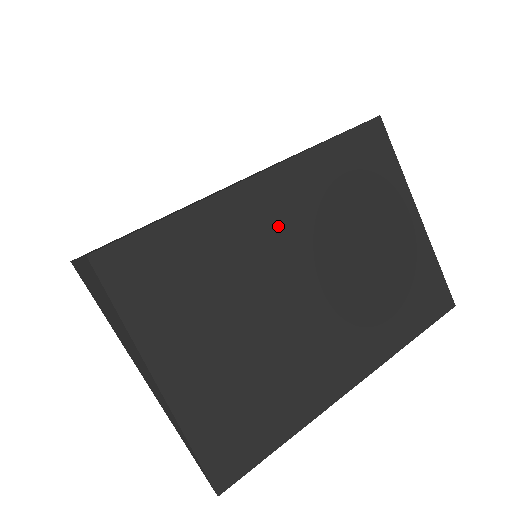
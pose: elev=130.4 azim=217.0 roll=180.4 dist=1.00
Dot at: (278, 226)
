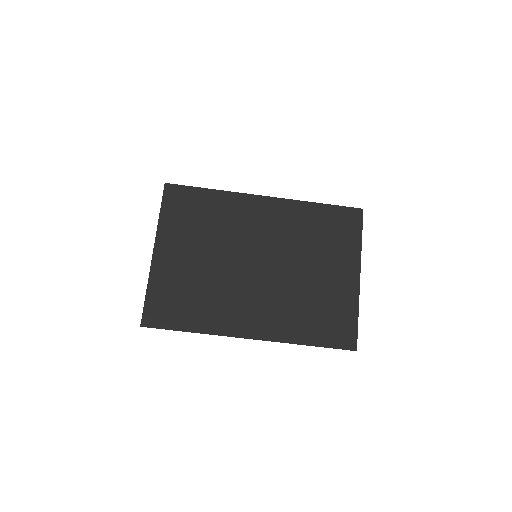
Dot at: (261, 226)
